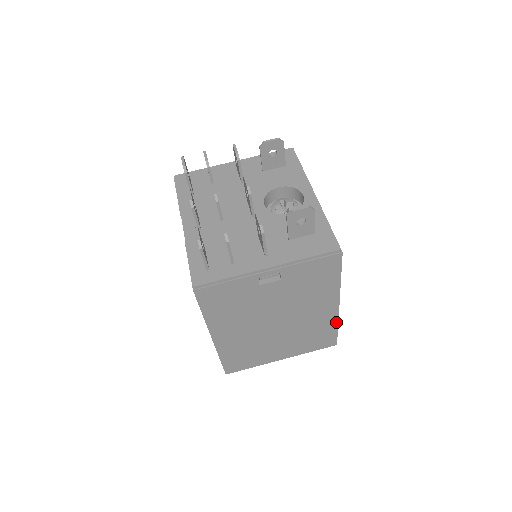
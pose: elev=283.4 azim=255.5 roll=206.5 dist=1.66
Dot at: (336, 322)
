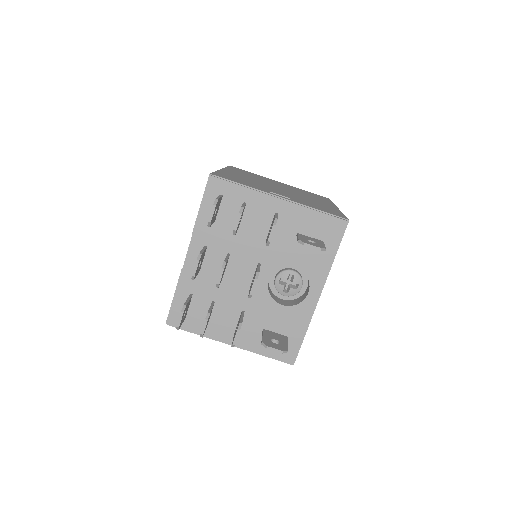
Dot at: occluded
